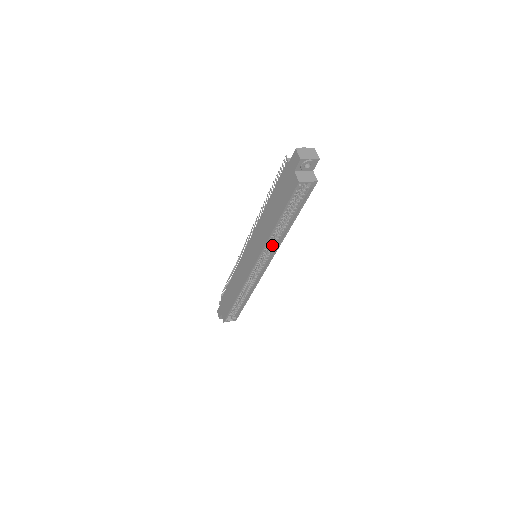
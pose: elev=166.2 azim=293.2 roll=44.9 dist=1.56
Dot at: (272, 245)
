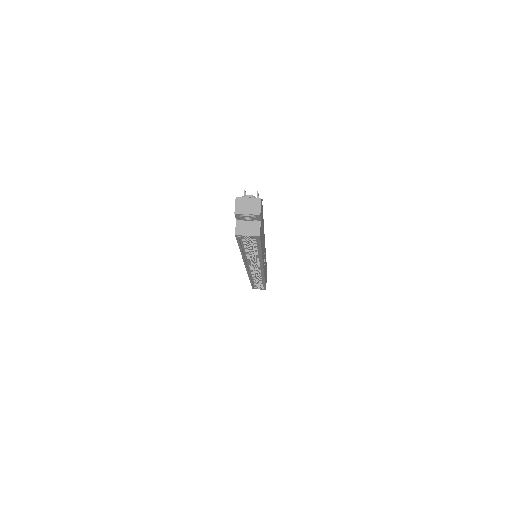
Dot at: occluded
